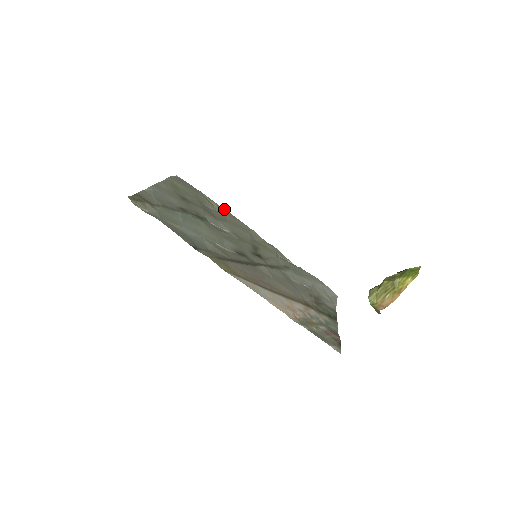
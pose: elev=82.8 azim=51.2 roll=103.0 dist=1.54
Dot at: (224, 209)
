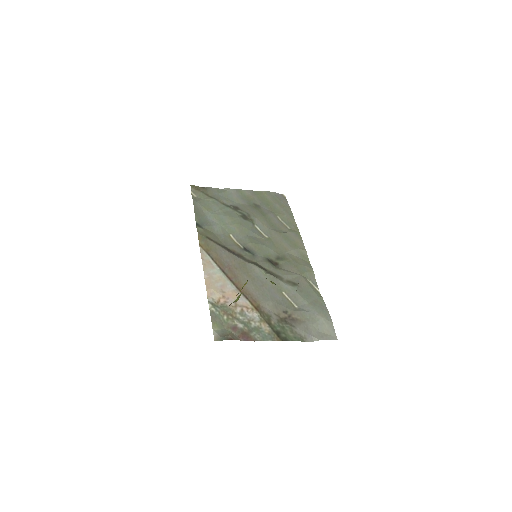
Dot at: (297, 227)
